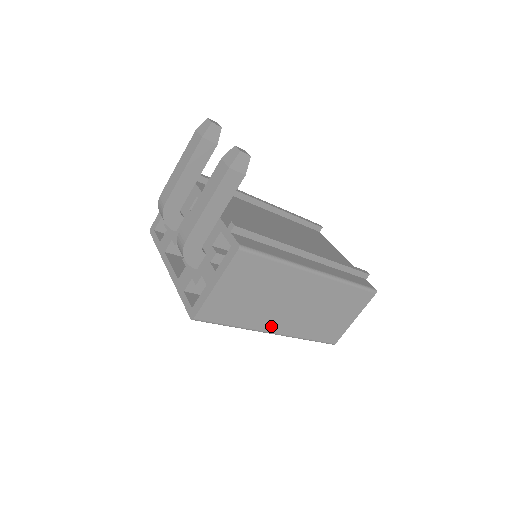
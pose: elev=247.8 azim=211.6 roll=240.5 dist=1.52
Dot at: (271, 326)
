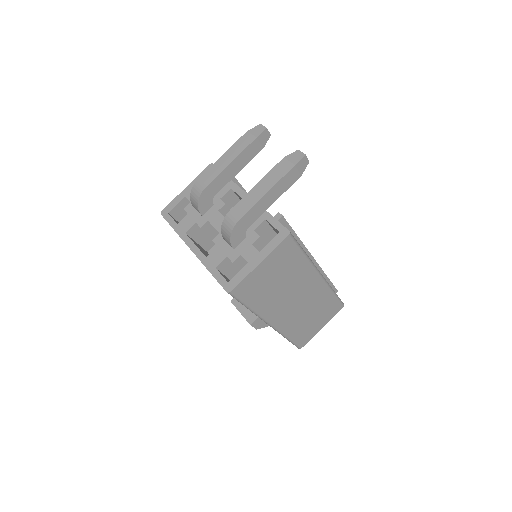
Dot at: (273, 317)
